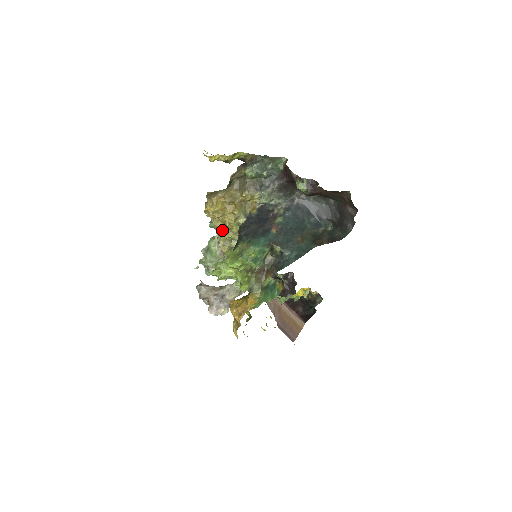
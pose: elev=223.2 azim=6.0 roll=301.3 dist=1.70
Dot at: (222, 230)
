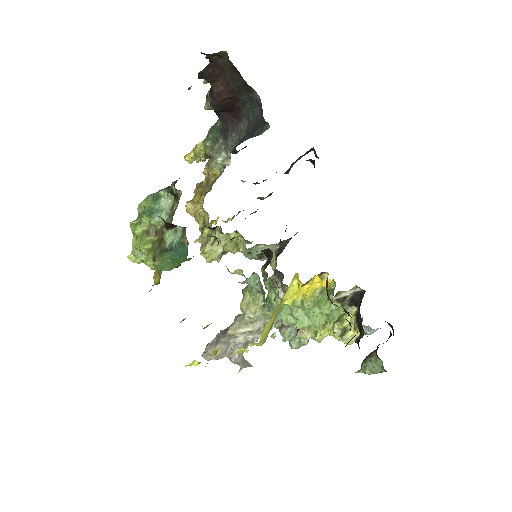
Dot at: occluded
